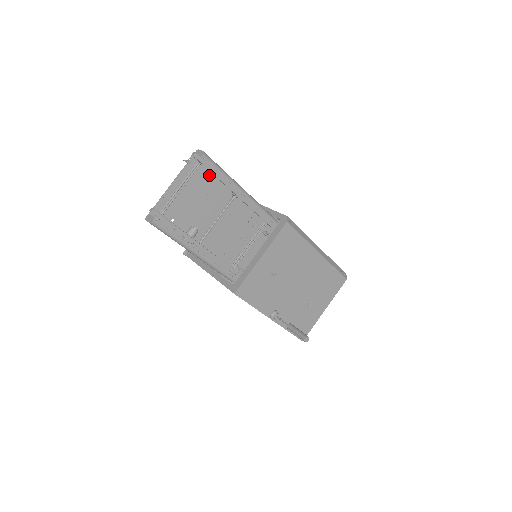
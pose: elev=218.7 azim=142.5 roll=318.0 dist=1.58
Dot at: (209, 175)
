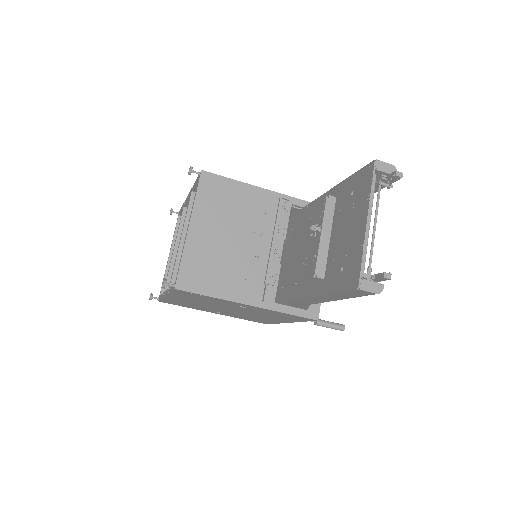
Dot at: (353, 189)
